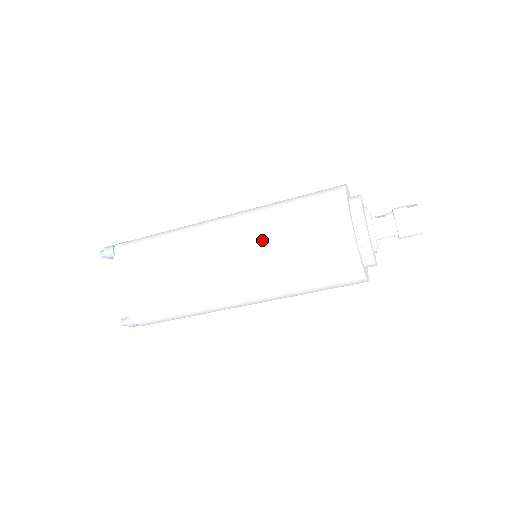
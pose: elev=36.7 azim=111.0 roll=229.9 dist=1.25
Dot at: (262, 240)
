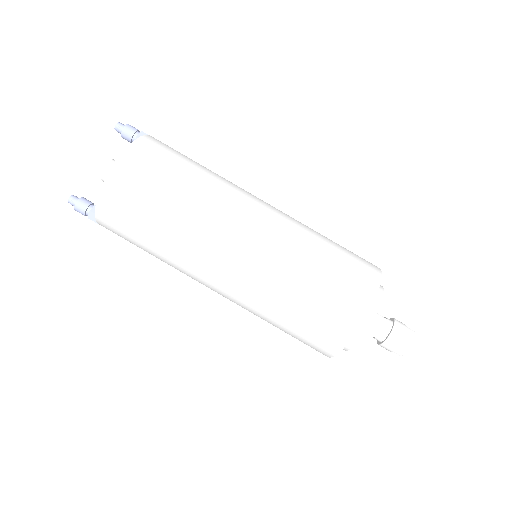
Dot at: (293, 246)
